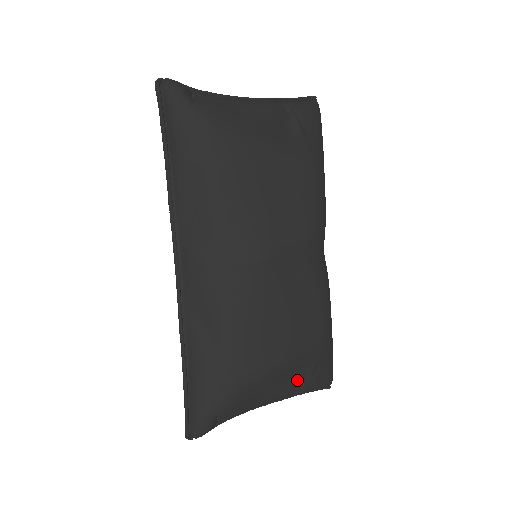
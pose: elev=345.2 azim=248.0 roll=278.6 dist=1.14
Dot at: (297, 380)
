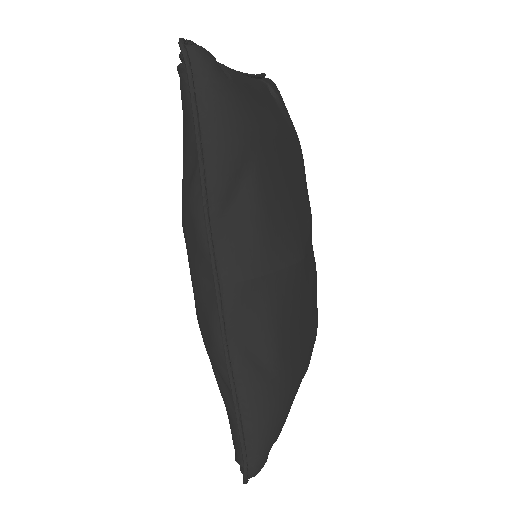
Dot at: occluded
